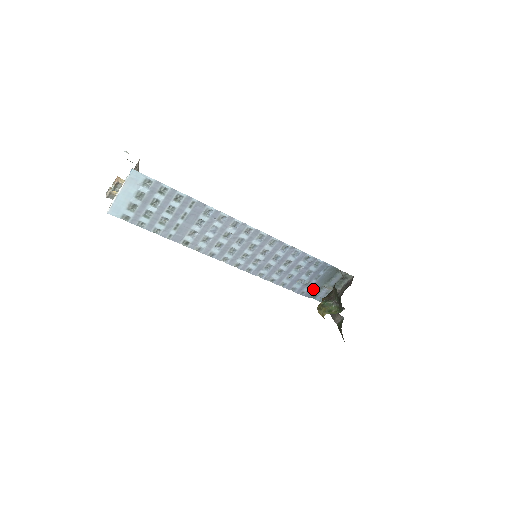
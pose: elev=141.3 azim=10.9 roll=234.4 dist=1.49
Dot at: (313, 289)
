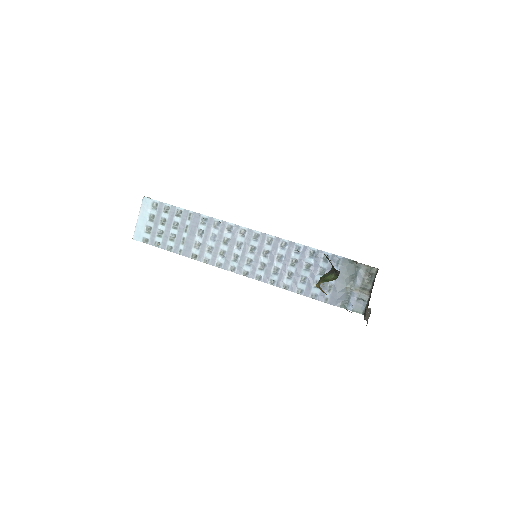
Dot at: (336, 293)
